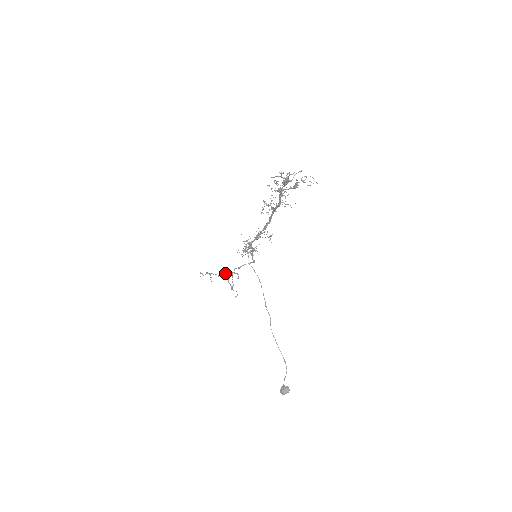
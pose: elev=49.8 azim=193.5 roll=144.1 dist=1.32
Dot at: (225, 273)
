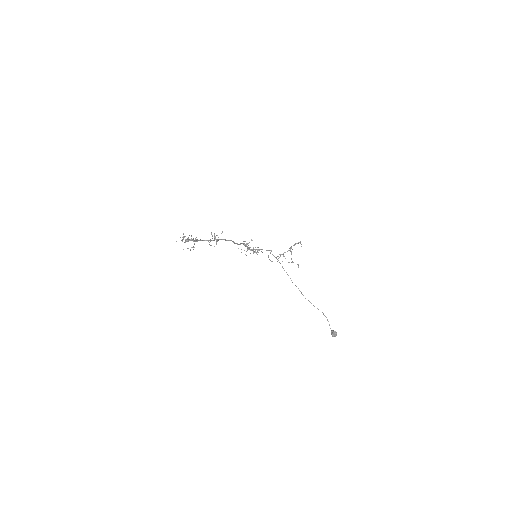
Dot at: occluded
